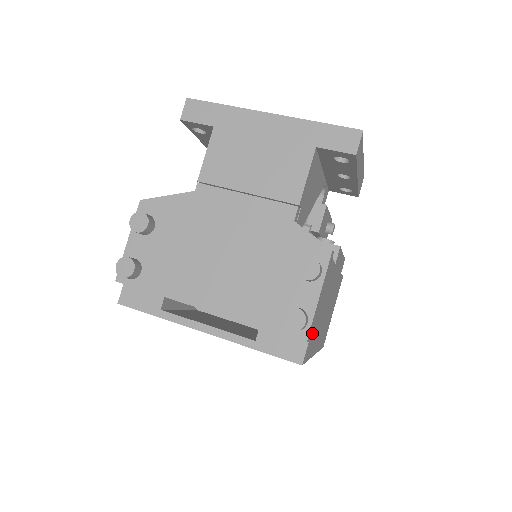
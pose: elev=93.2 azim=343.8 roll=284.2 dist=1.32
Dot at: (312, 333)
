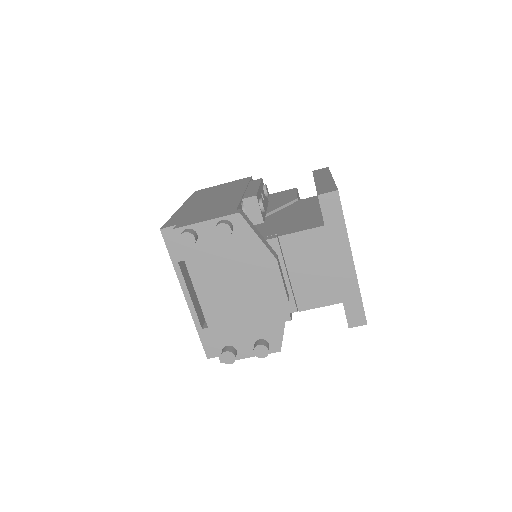
Dot at: occluded
